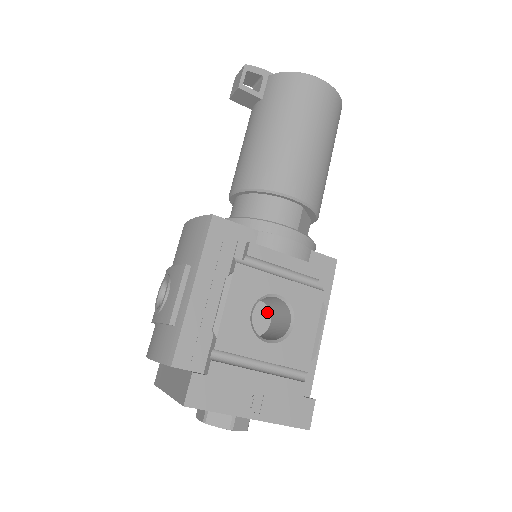
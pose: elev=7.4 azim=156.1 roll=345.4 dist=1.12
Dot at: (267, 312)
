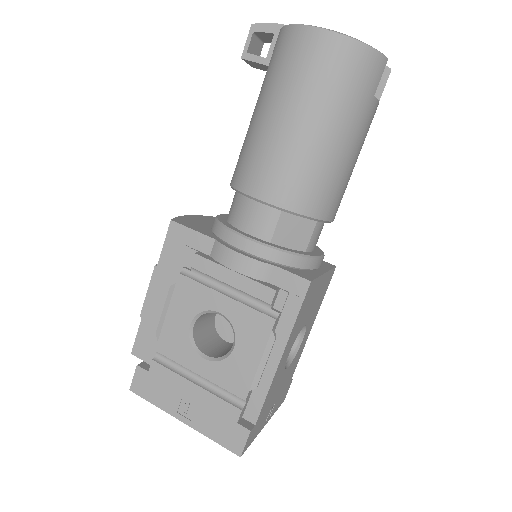
Dot at: occluded
